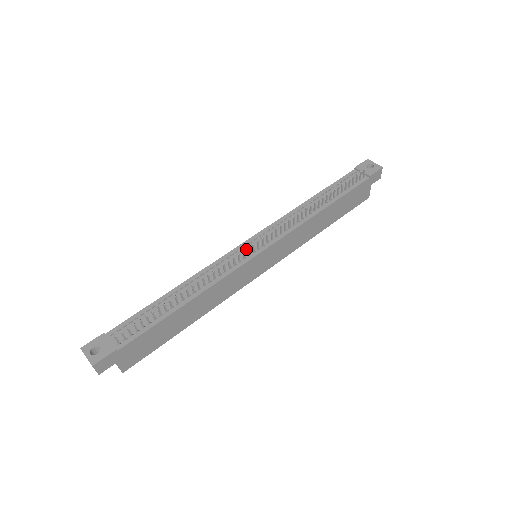
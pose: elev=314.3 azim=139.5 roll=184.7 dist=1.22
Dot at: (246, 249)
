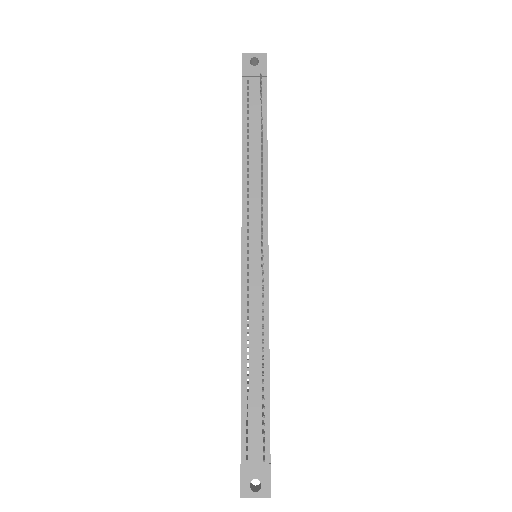
Dot at: (252, 263)
